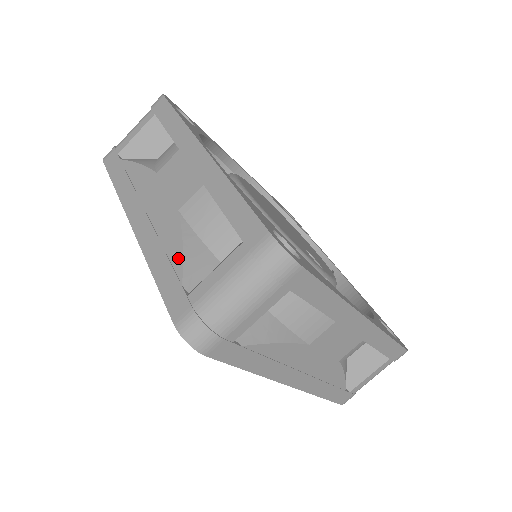
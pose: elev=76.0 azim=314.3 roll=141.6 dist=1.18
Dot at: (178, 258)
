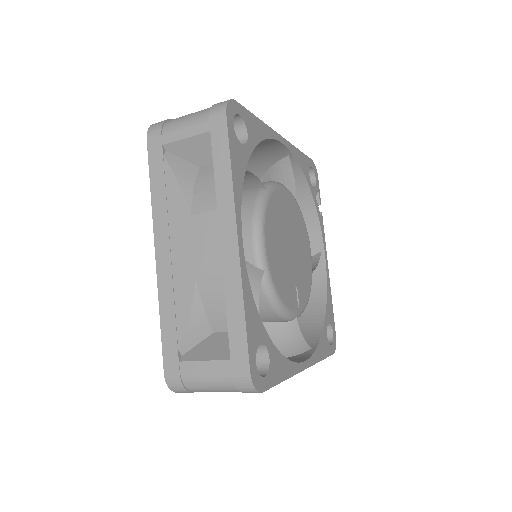
Dot at: (182, 324)
